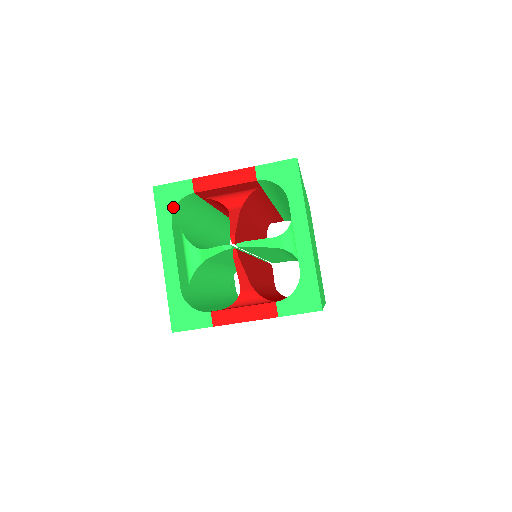
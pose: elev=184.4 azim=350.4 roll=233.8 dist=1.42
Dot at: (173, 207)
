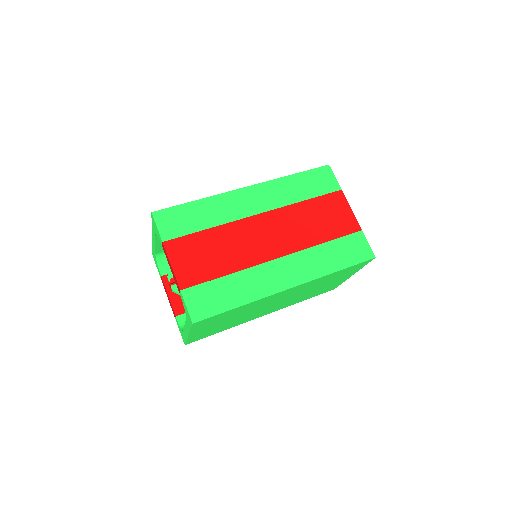
Dot at: (156, 233)
